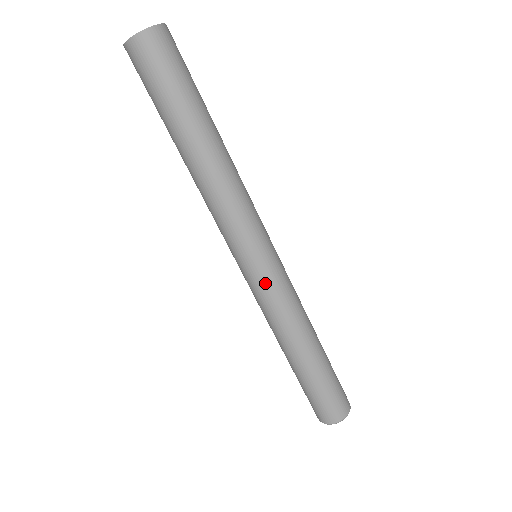
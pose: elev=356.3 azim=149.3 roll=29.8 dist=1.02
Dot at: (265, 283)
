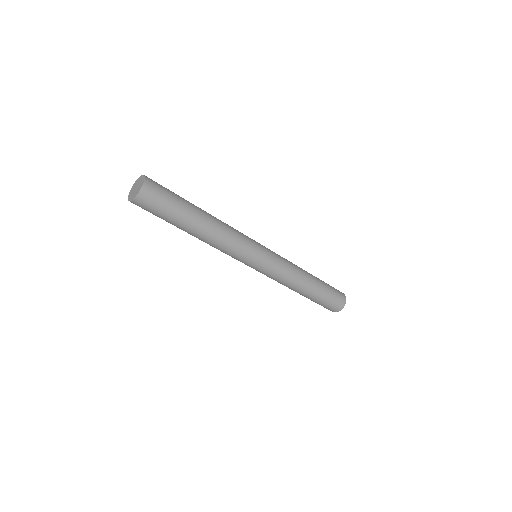
Dot at: (264, 273)
